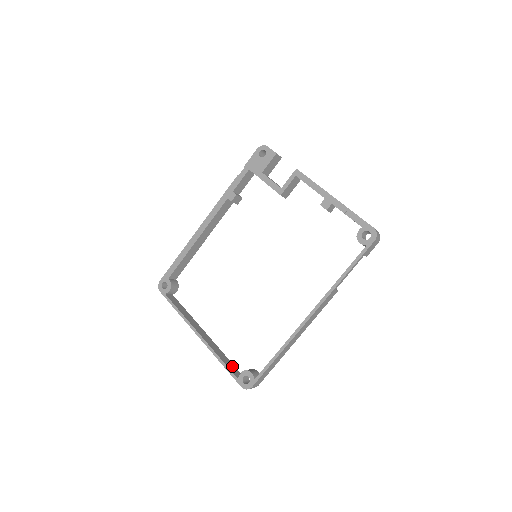
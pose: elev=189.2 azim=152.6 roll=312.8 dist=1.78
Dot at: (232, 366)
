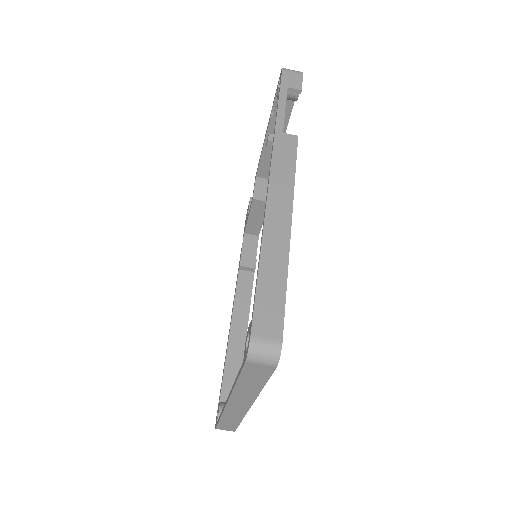
Dot at: occluded
